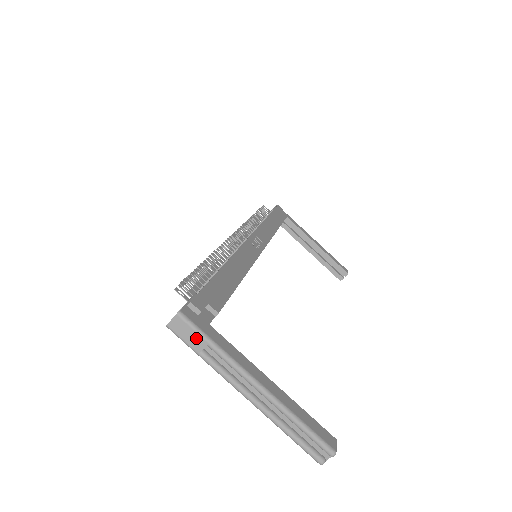
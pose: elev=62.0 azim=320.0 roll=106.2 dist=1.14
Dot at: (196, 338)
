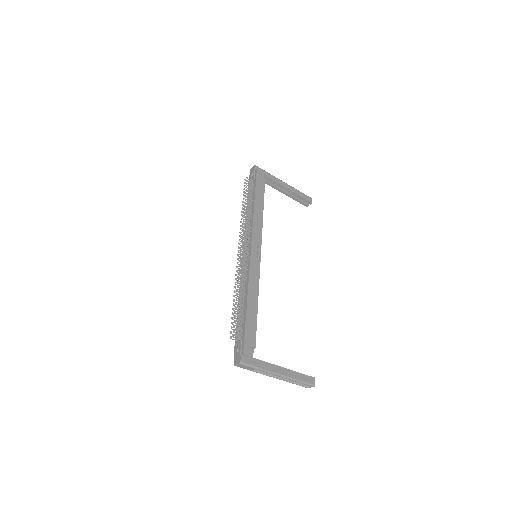
Dot at: (249, 368)
